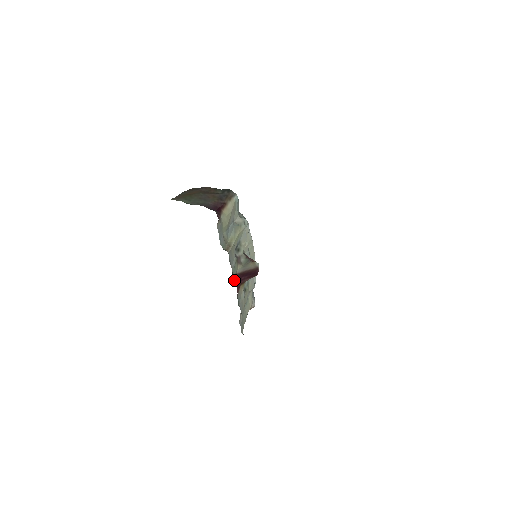
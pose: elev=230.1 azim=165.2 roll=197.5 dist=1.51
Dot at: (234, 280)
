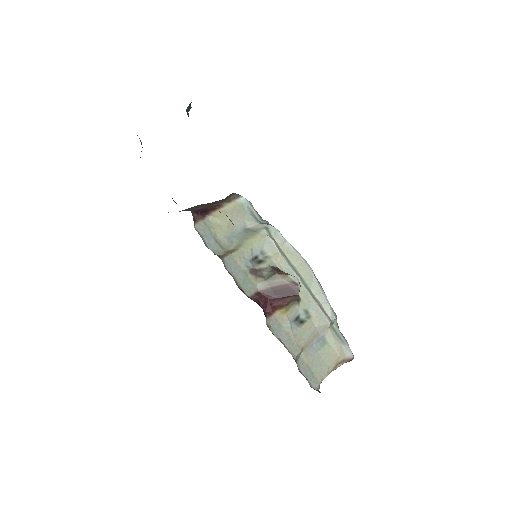
Dot at: (251, 297)
